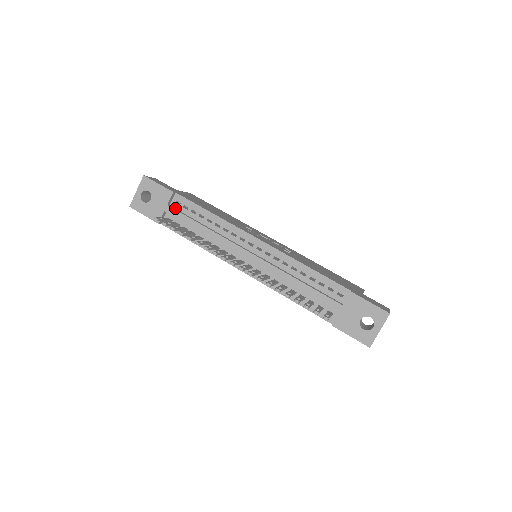
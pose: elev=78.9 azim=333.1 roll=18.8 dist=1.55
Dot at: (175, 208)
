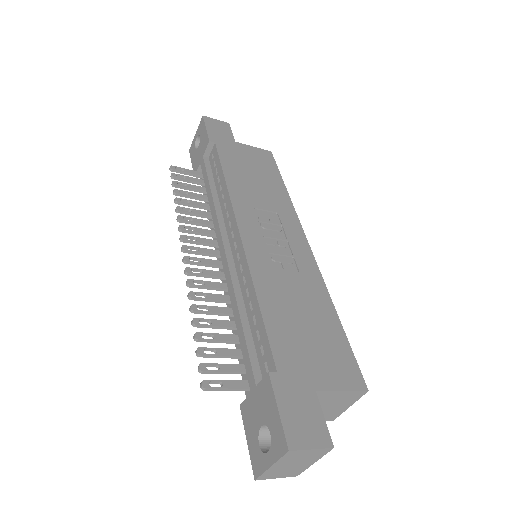
Dot at: (210, 162)
